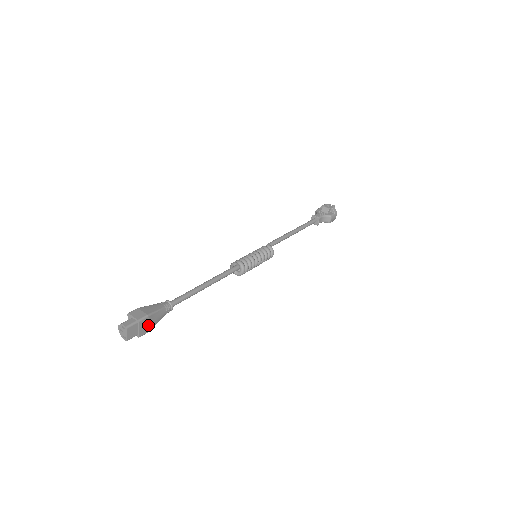
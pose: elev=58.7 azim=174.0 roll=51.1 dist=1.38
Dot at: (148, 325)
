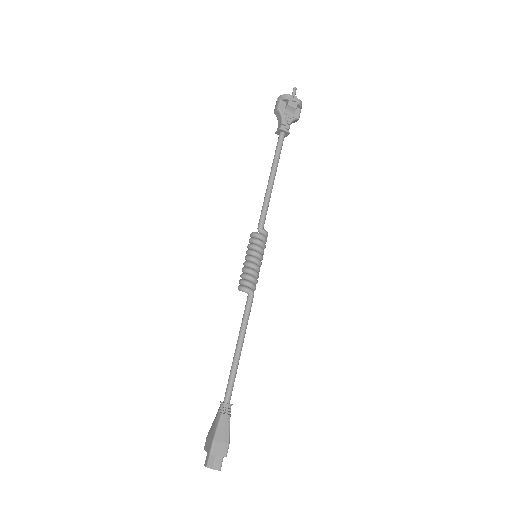
Dot at: occluded
